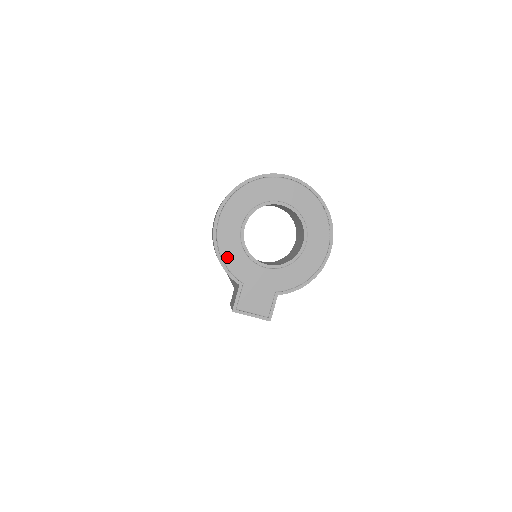
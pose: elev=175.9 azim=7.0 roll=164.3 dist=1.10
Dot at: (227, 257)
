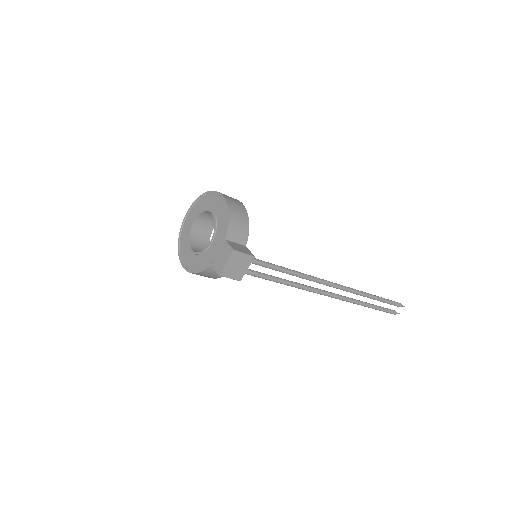
Dot at: (198, 267)
